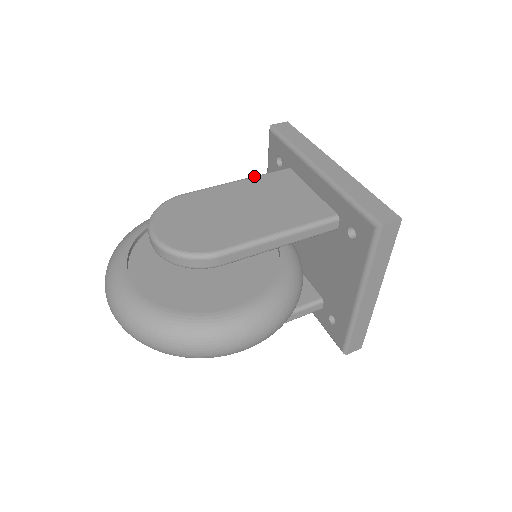
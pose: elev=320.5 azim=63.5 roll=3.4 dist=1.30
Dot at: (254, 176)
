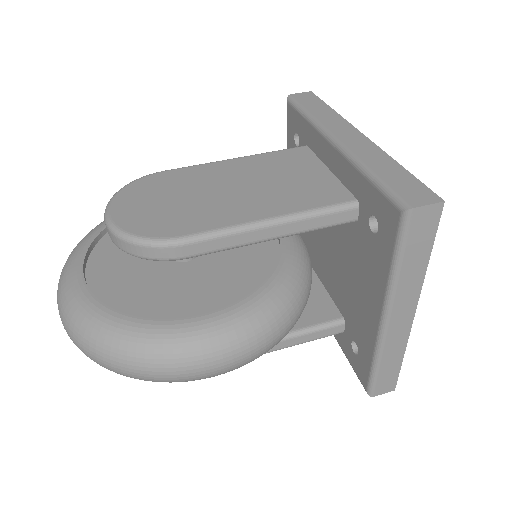
Dot at: occluded
